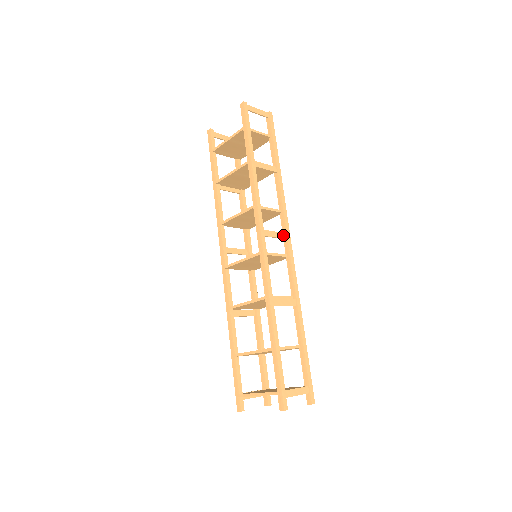
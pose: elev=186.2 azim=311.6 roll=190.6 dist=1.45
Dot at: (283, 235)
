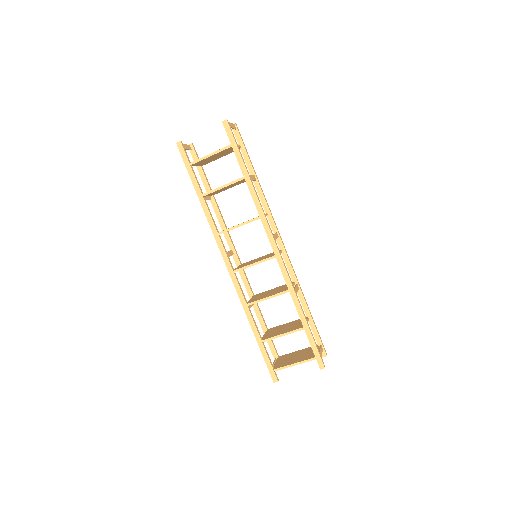
Dot at: (277, 235)
